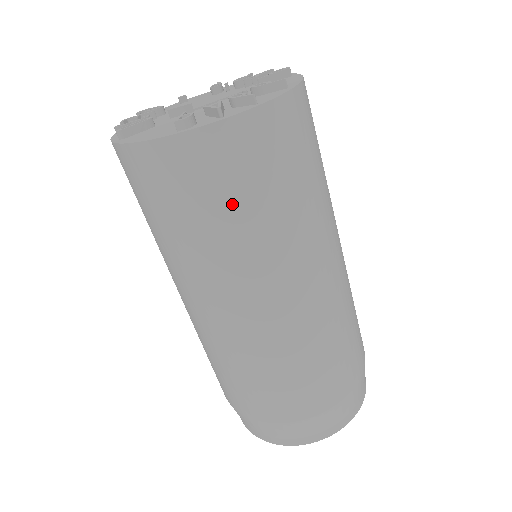
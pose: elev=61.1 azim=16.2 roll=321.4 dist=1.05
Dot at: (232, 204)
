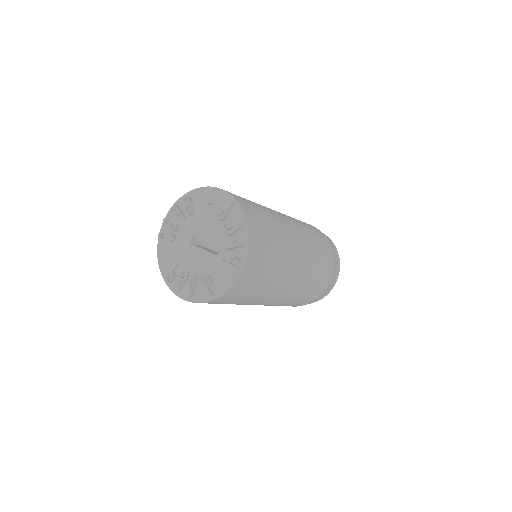
Dot at: occluded
